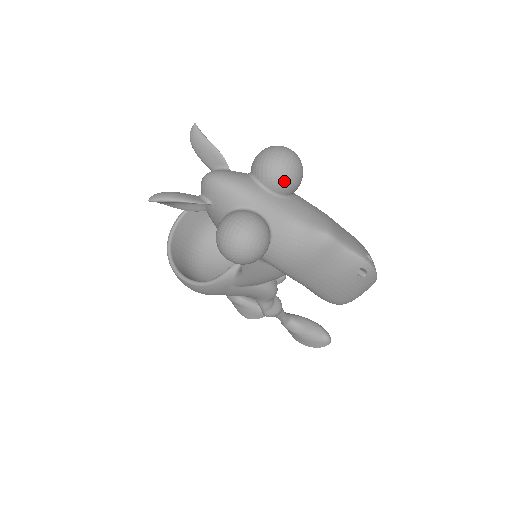
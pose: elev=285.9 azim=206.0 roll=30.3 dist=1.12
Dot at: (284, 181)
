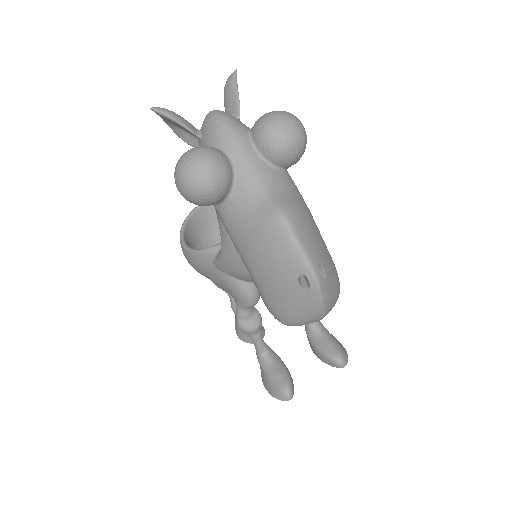
Dot at: (272, 142)
